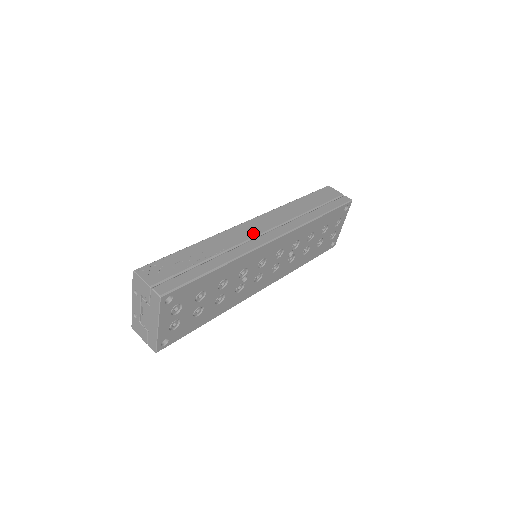
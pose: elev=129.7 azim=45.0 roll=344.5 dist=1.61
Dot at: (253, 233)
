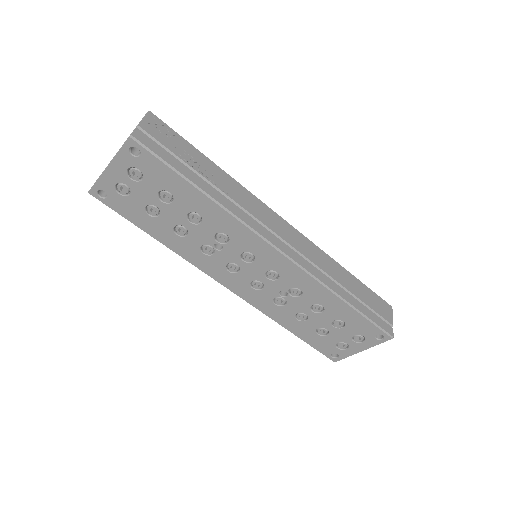
Dot at: (272, 225)
